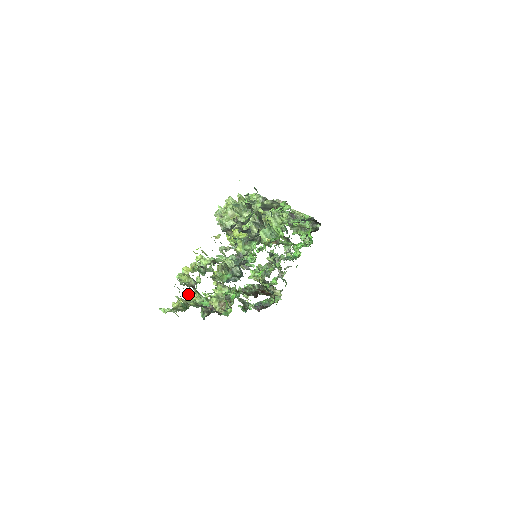
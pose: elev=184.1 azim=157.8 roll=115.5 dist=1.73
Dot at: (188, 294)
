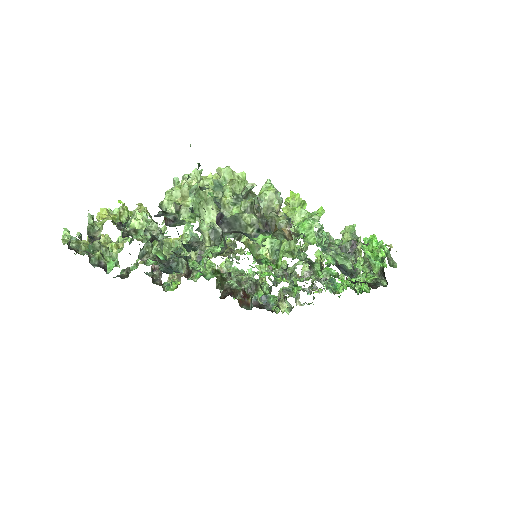
Dot at: occluded
